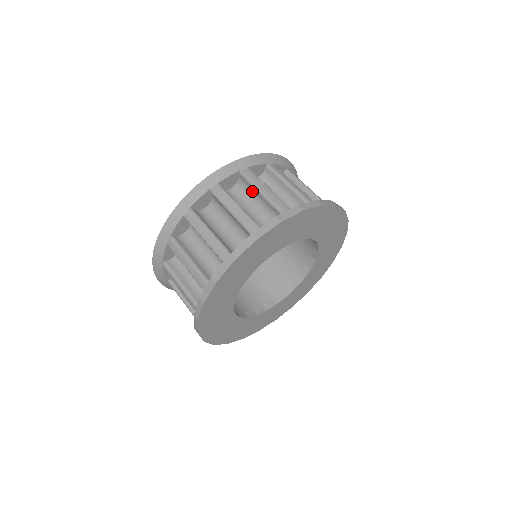
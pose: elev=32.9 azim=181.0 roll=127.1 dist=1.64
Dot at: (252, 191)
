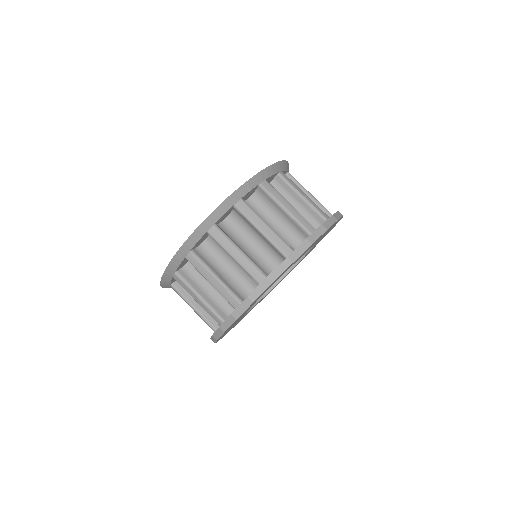
Dot at: occluded
